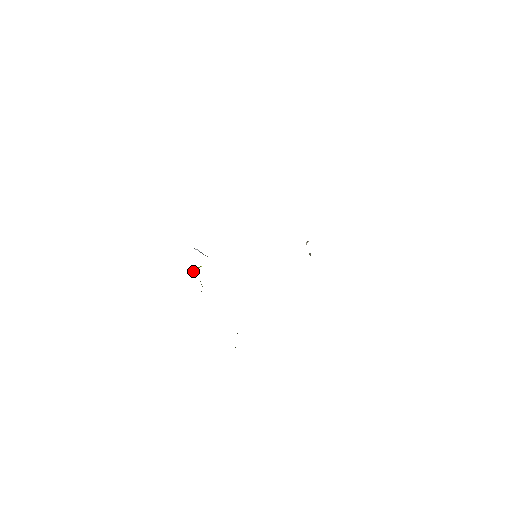
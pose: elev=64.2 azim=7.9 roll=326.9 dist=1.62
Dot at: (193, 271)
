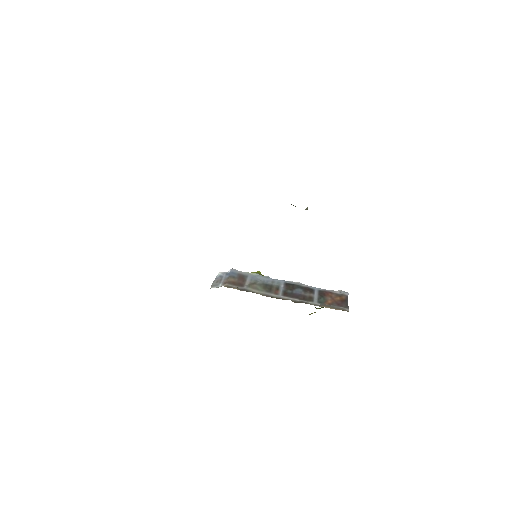
Dot at: occluded
